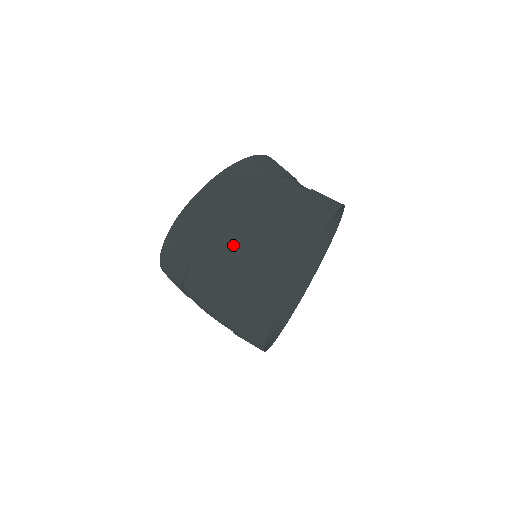
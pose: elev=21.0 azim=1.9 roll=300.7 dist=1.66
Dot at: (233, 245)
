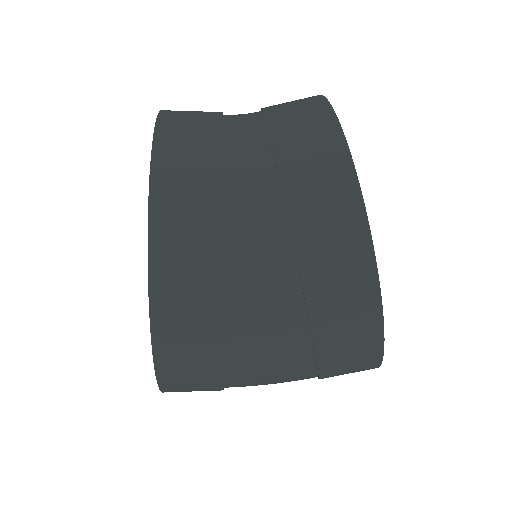
Dot at: (268, 380)
